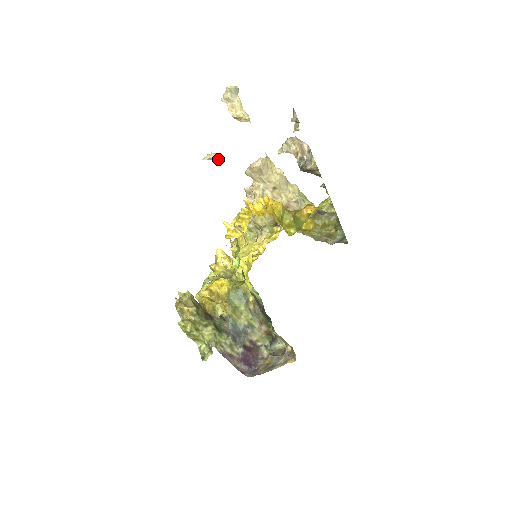
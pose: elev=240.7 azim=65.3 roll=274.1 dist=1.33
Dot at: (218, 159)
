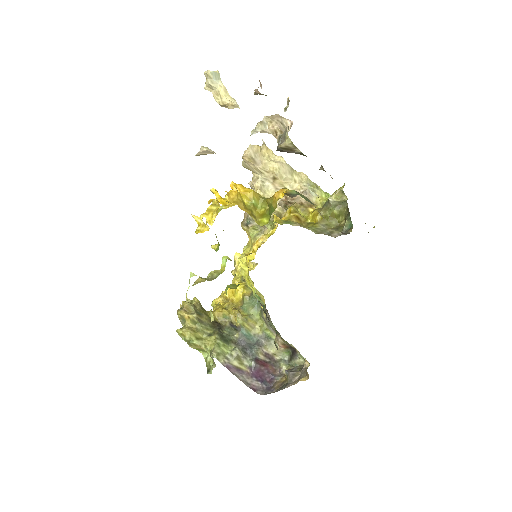
Dot at: (210, 153)
